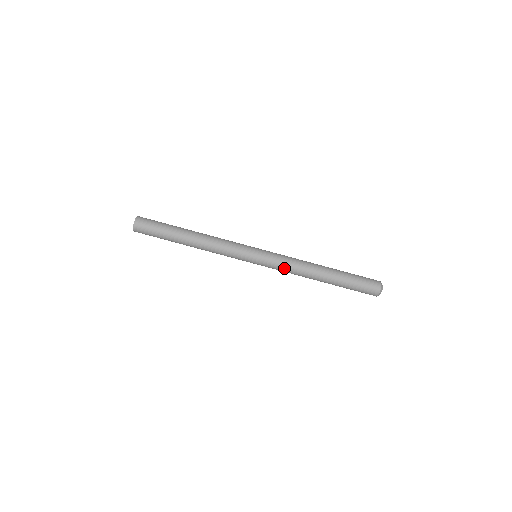
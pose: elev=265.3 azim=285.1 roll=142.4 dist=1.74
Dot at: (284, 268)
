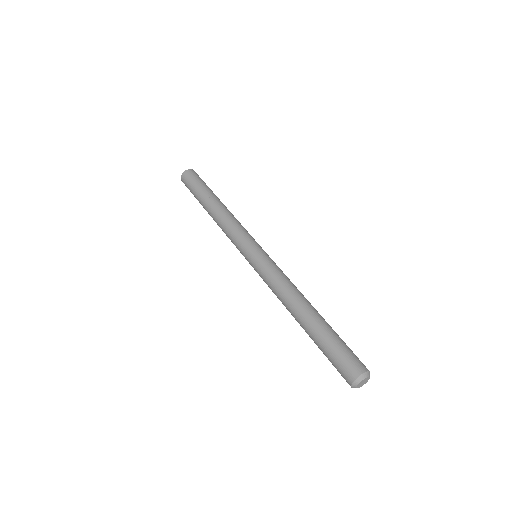
Dot at: (274, 275)
